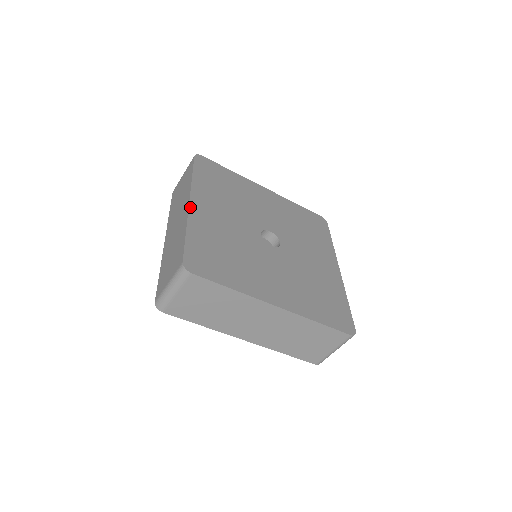
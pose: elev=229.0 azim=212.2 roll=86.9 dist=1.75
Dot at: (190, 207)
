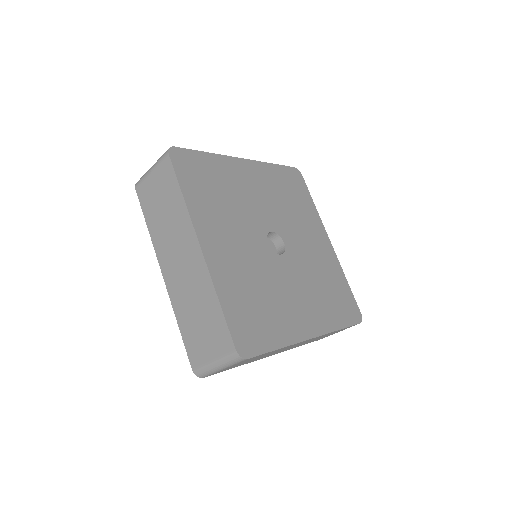
Dot at: (205, 256)
